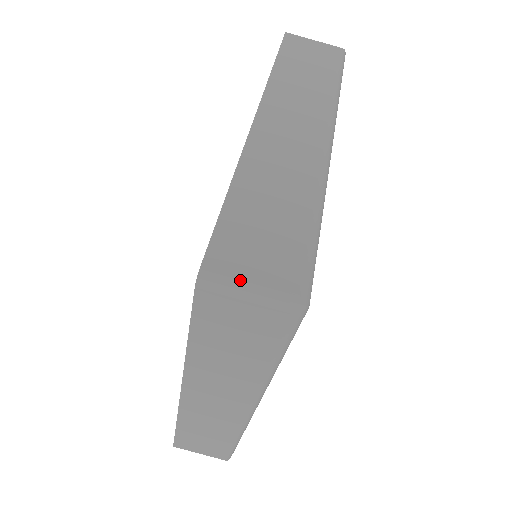
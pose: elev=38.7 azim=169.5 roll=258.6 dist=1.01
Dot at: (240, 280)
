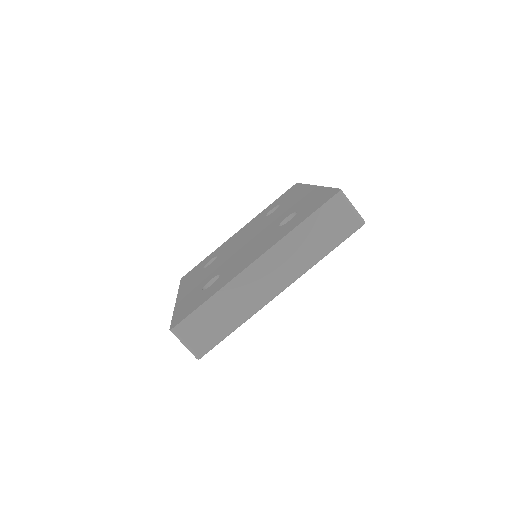
Dot at: occluded
